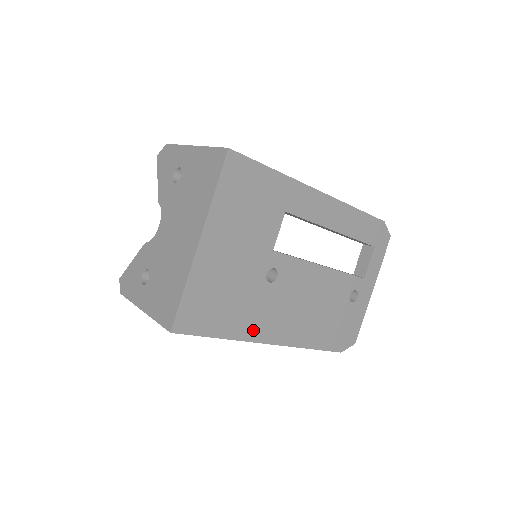
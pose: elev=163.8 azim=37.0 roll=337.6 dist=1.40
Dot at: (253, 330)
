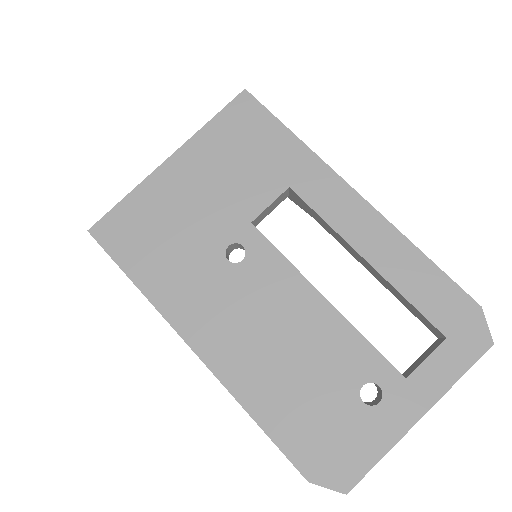
Dot at: (177, 306)
